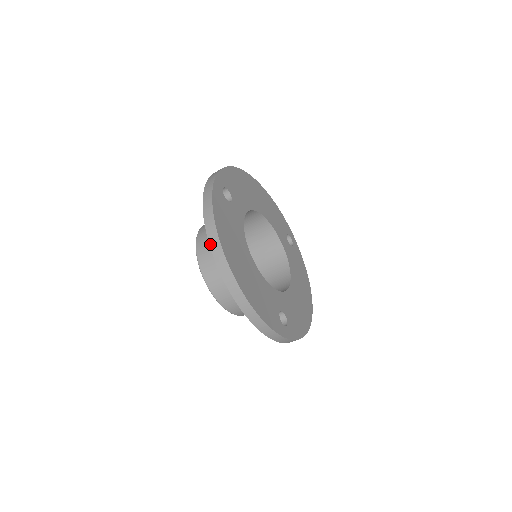
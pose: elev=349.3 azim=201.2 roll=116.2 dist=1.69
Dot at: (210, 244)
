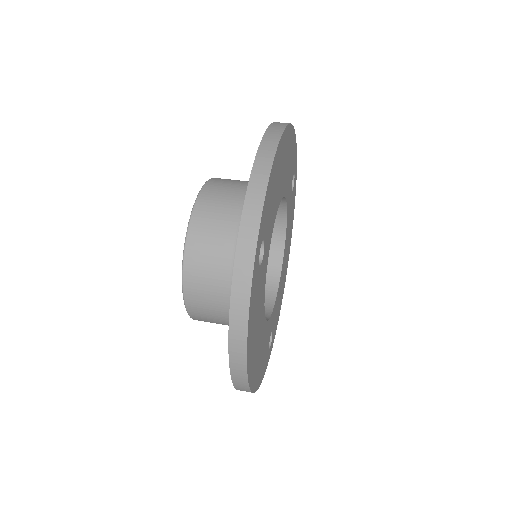
Dot at: (231, 365)
